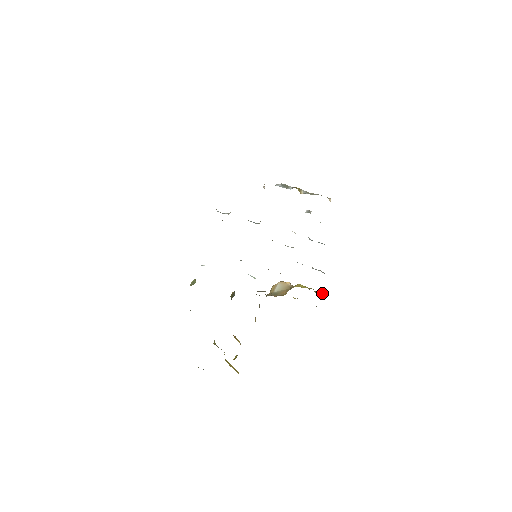
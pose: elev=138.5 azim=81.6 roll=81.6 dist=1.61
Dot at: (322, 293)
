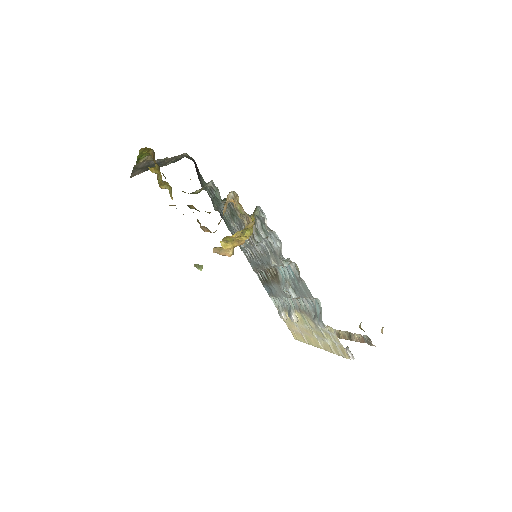
Dot at: occluded
